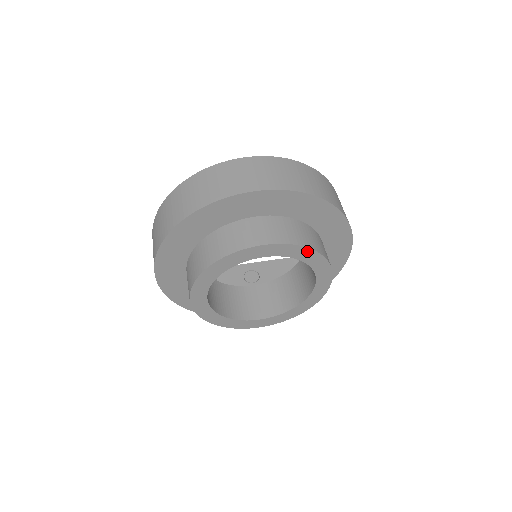
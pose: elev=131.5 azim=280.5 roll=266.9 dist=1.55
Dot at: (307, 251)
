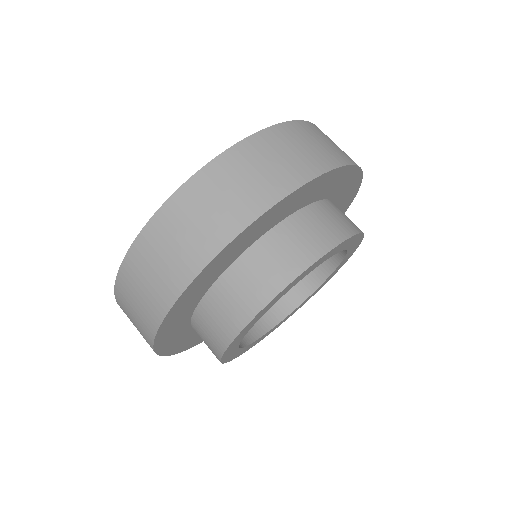
Dot at: (355, 237)
